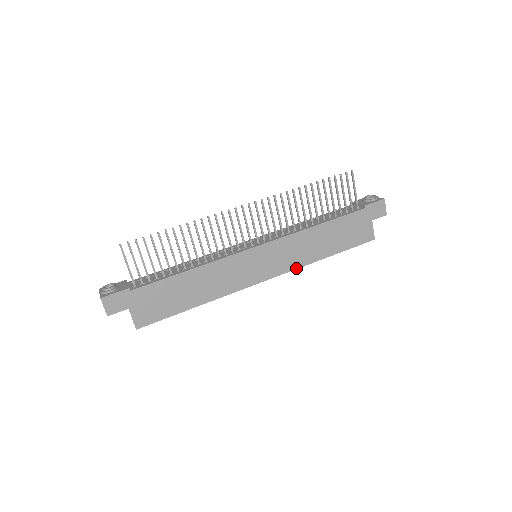
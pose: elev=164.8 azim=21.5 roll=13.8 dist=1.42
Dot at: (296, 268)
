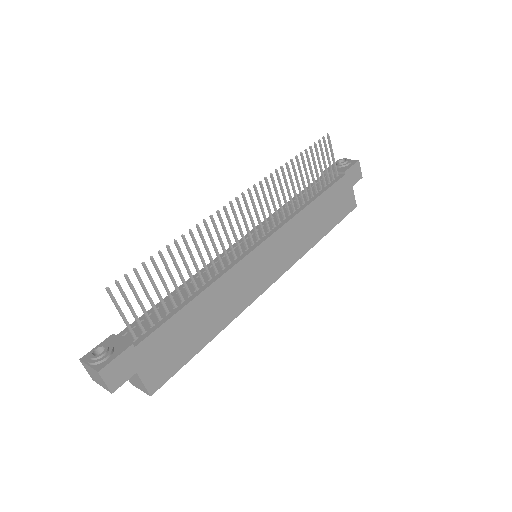
Dot at: (299, 258)
